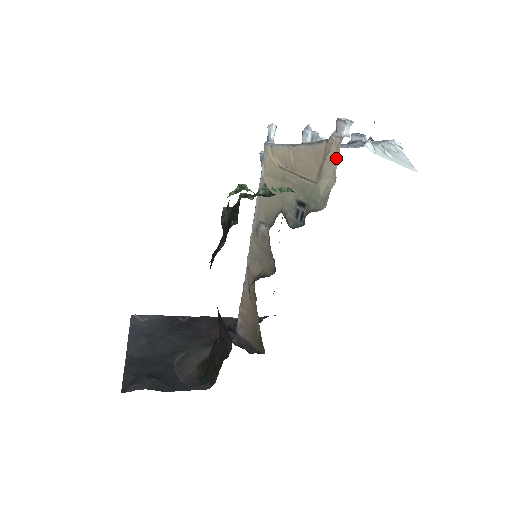
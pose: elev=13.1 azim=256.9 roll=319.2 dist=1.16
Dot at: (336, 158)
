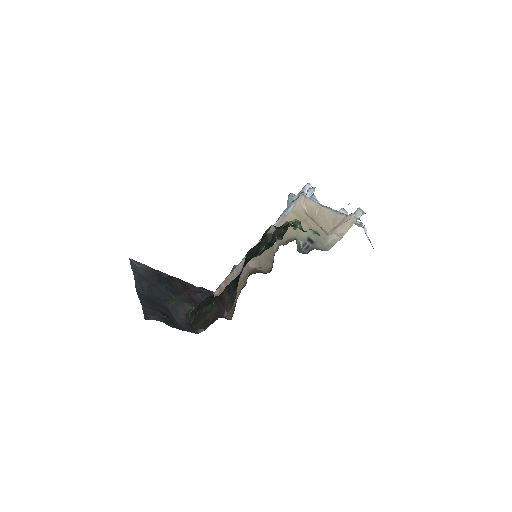
Dot at: (348, 228)
